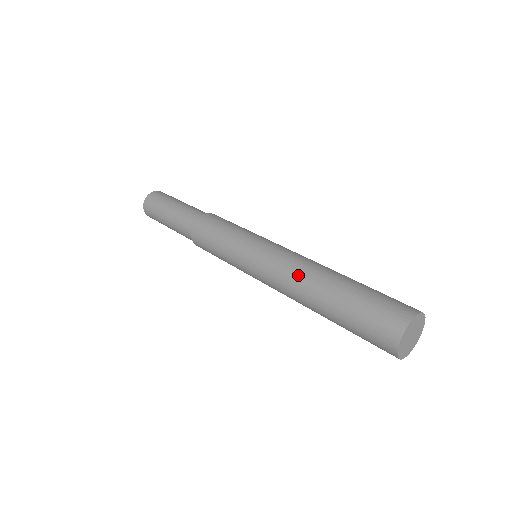
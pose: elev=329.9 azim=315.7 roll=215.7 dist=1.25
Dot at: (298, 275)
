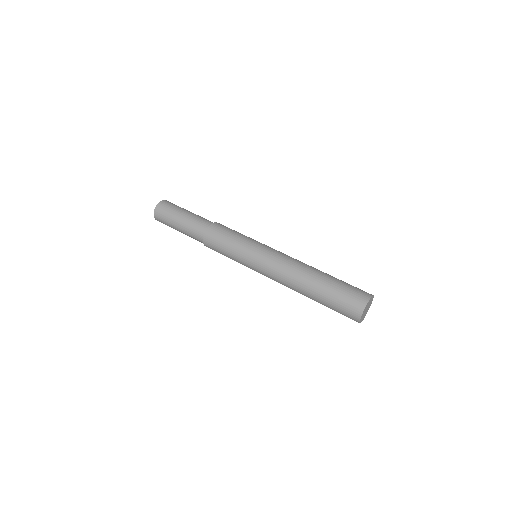
Dot at: (292, 276)
